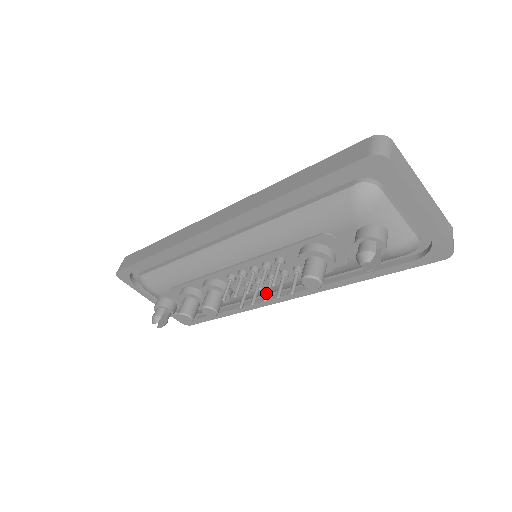
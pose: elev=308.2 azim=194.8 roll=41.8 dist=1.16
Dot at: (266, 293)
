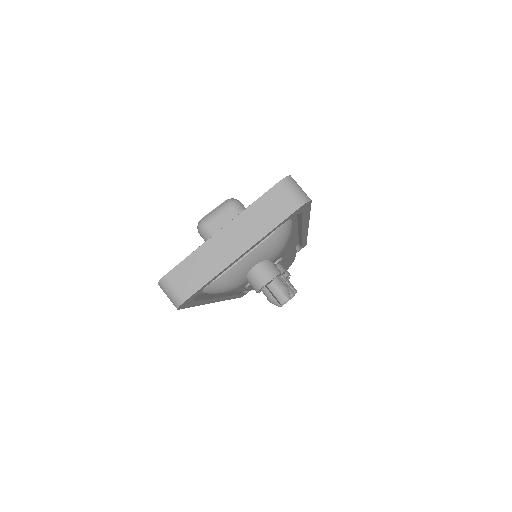
Dot at: occluded
